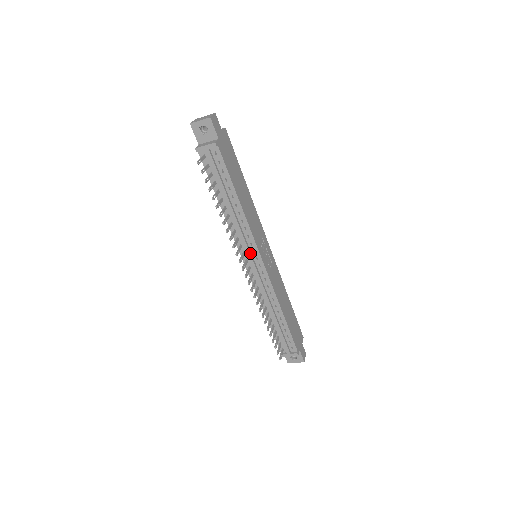
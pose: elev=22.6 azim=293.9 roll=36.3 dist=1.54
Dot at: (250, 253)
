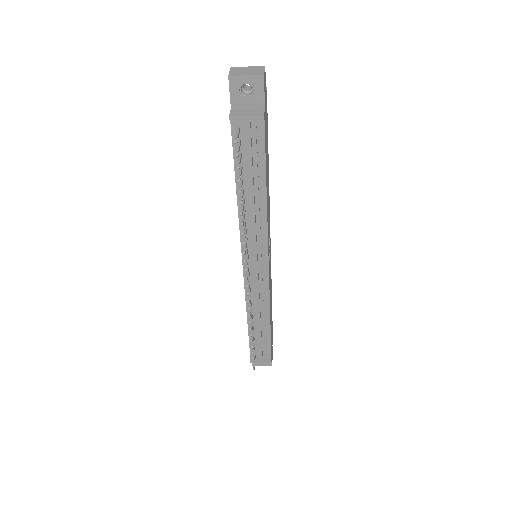
Dot at: (257, 257)
